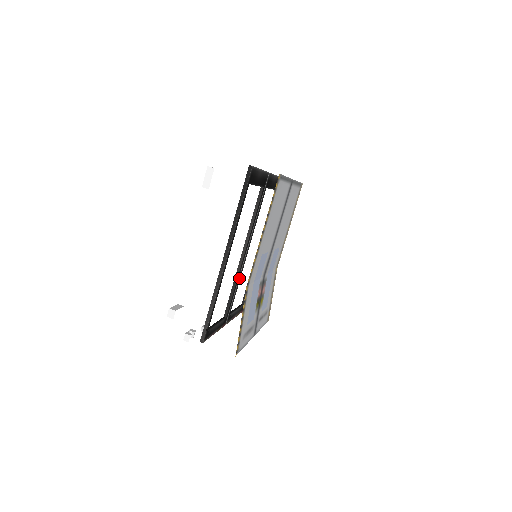
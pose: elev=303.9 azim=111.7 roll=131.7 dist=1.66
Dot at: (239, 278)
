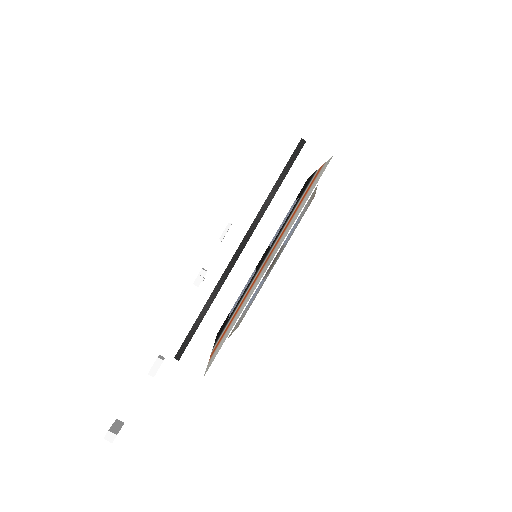
Dot at: occluded
